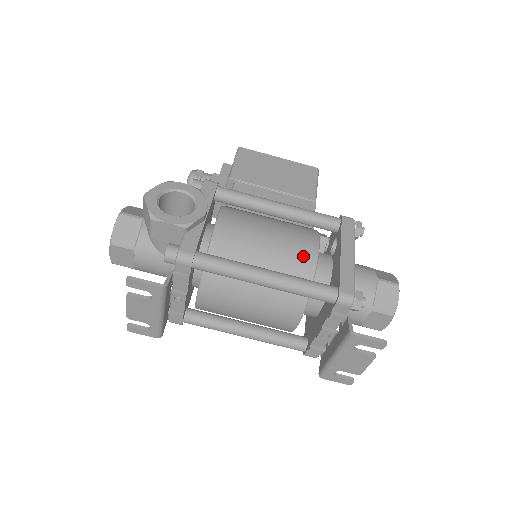
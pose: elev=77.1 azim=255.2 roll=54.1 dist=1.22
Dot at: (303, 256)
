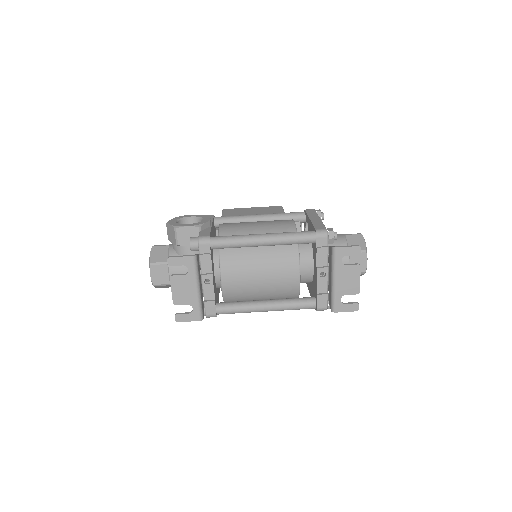
Dot at: (285, 226)
